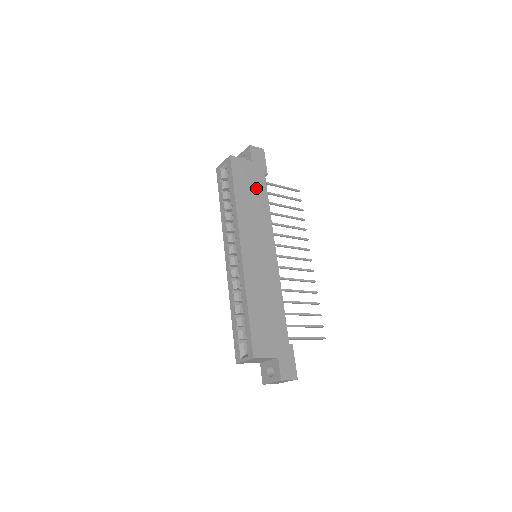
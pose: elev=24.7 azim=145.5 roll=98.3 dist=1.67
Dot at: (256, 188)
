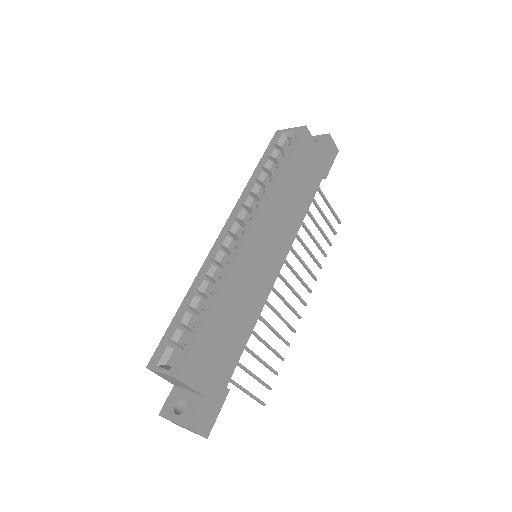
Dot at: (307, 182)
